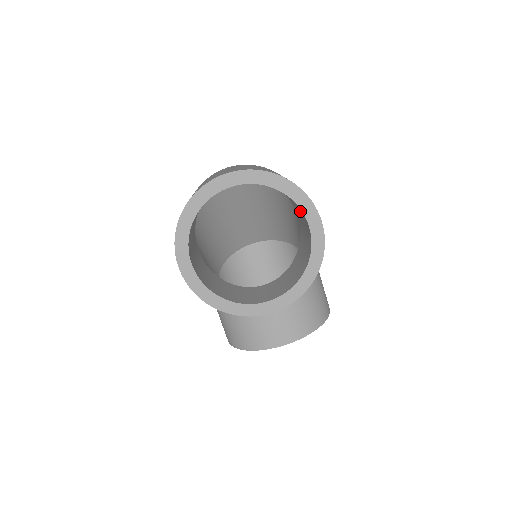
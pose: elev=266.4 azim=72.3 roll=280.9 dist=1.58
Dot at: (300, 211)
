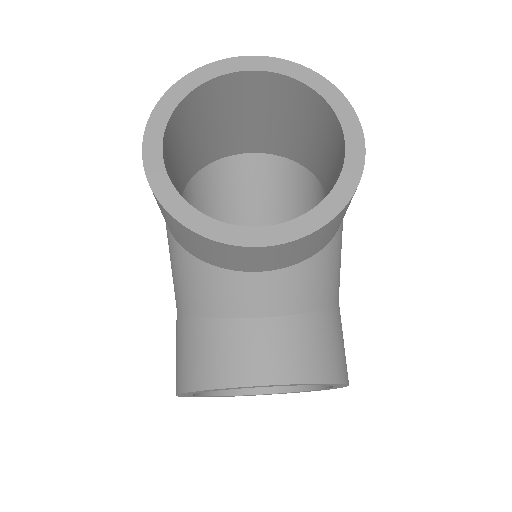
Dot at: (334, 140)
